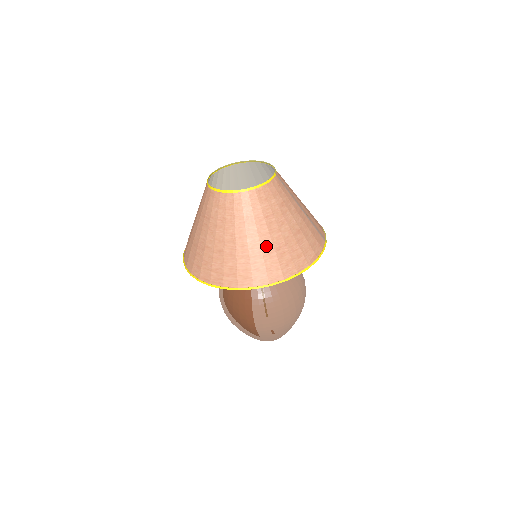
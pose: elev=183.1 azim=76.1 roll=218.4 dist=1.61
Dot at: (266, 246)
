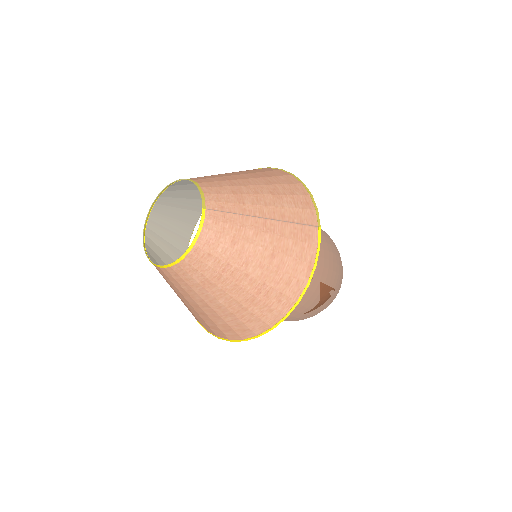
Dot at: (243, 298)
